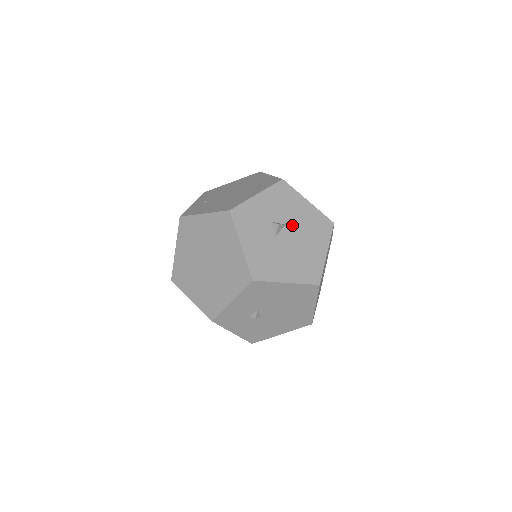
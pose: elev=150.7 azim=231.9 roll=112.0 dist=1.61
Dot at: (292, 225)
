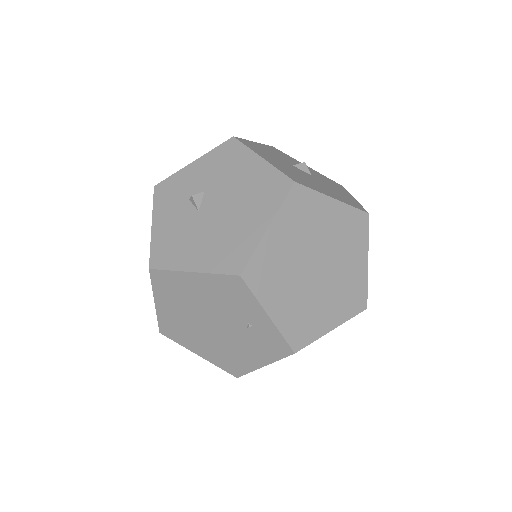
Dot at: (318, 180)
